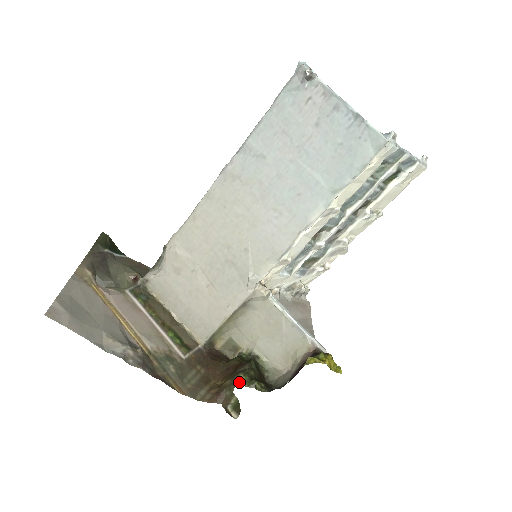
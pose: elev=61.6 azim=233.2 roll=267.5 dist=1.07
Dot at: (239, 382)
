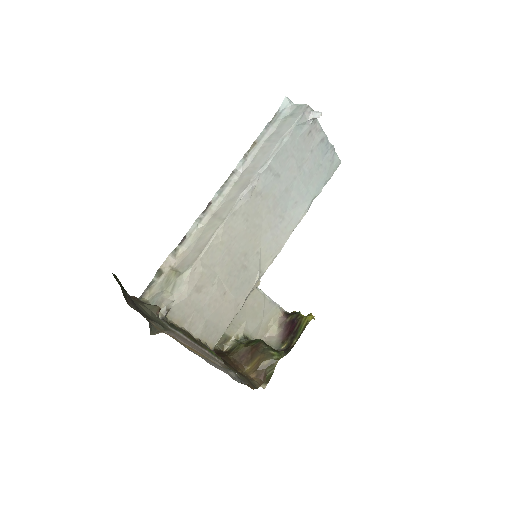
Dot at: (278, 357)
